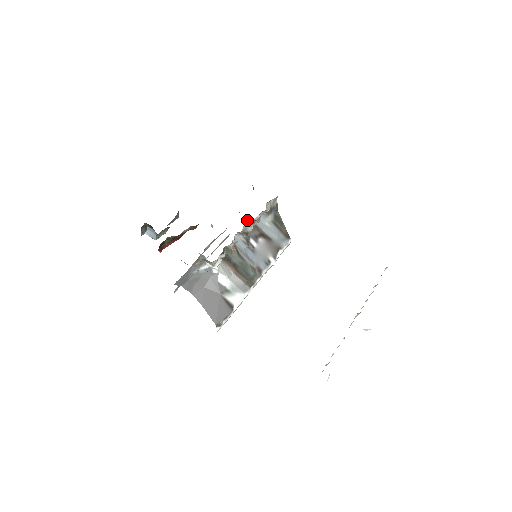
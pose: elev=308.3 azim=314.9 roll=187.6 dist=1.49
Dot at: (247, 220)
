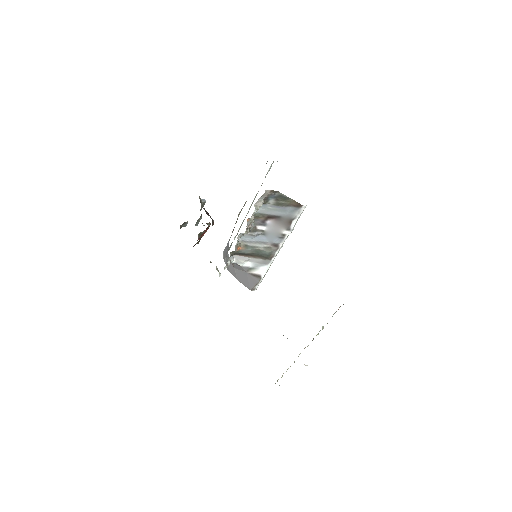
Dot at: occluded
